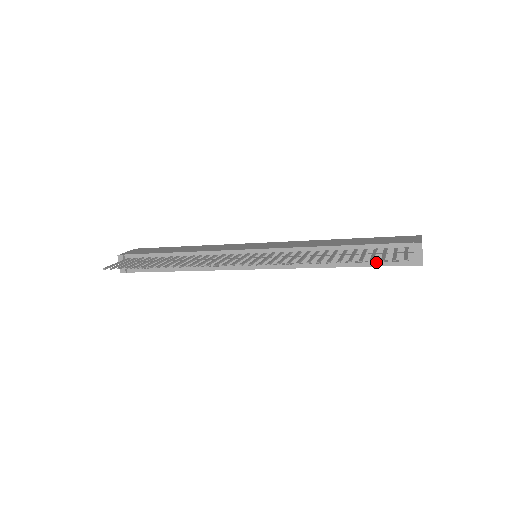
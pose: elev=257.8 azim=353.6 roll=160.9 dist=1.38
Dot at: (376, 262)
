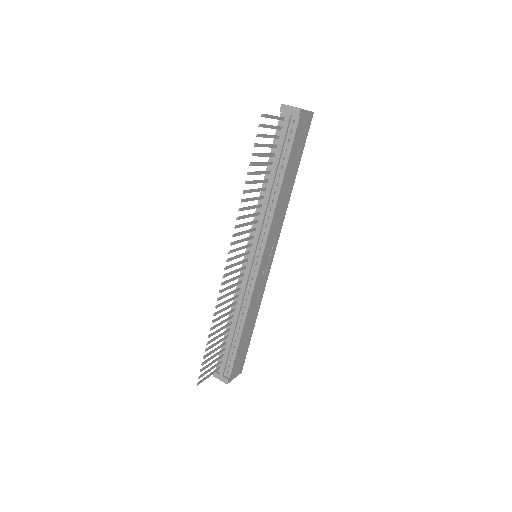
Dot at: (287, 150)
